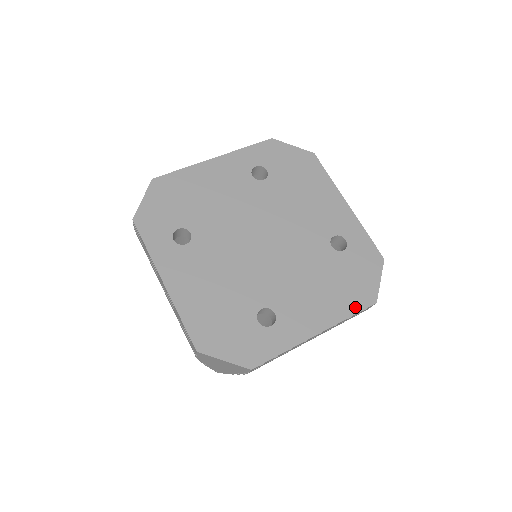
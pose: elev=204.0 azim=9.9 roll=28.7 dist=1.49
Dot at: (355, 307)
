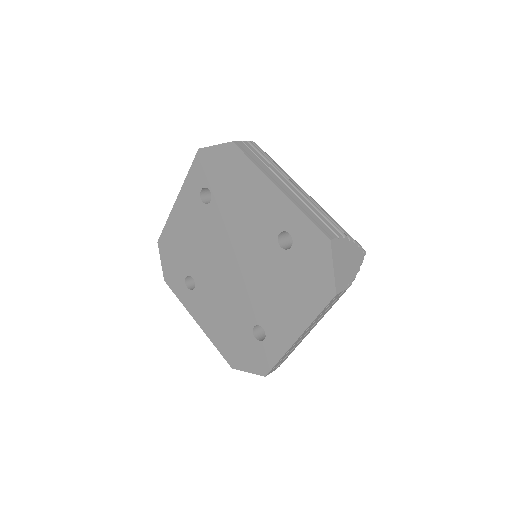
Dot at: (318, 305)
